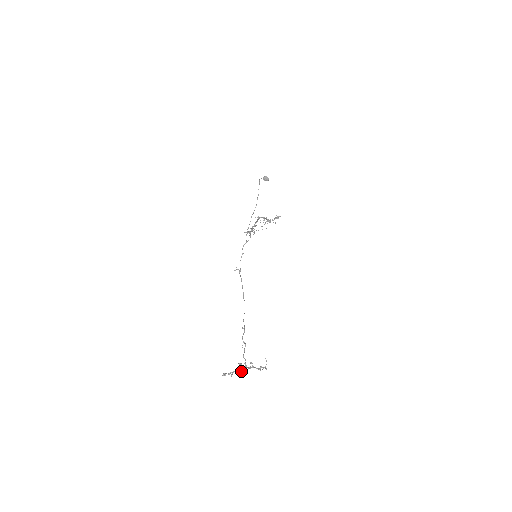
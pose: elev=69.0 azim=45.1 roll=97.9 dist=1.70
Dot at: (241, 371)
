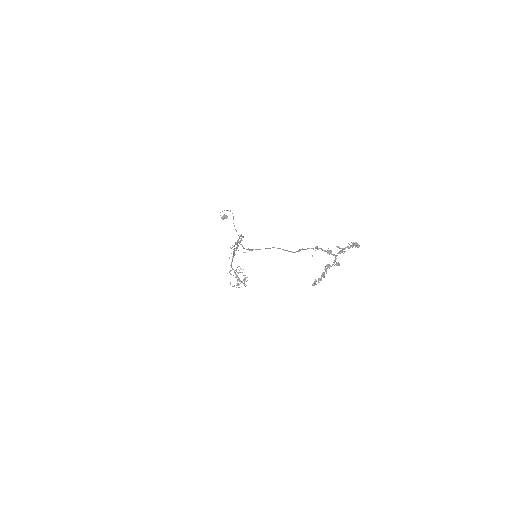
Dot at: (333, 262)
